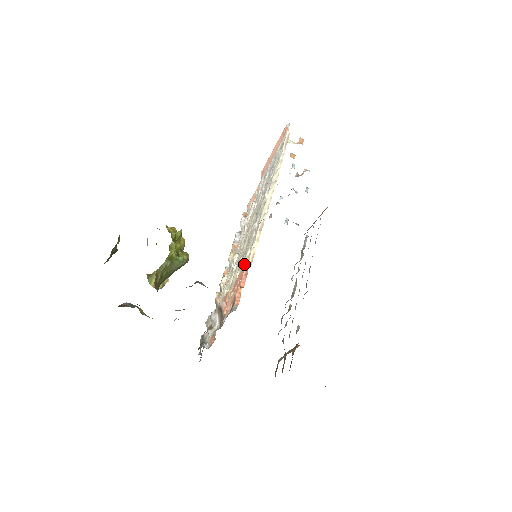
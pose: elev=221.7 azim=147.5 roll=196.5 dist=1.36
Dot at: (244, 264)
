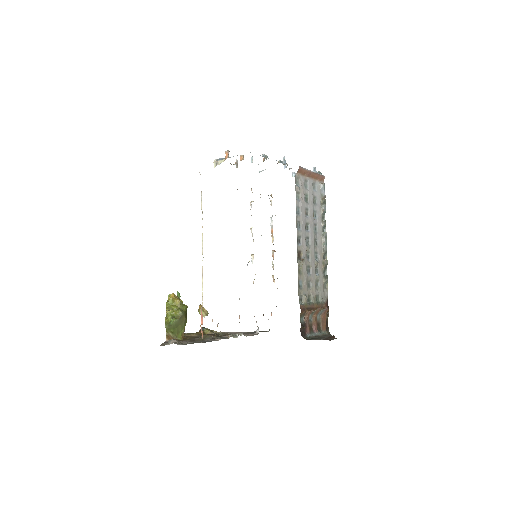
Dot at: occluded
